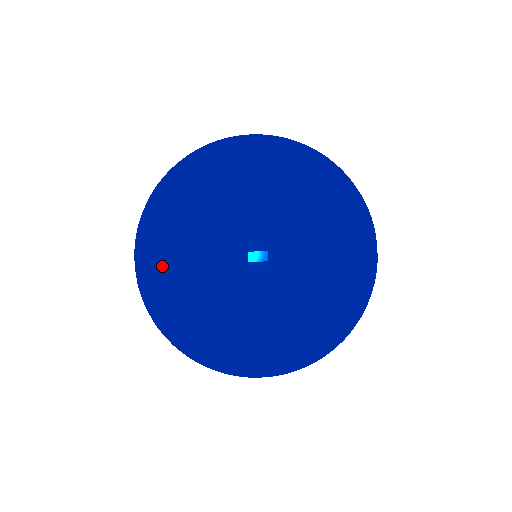
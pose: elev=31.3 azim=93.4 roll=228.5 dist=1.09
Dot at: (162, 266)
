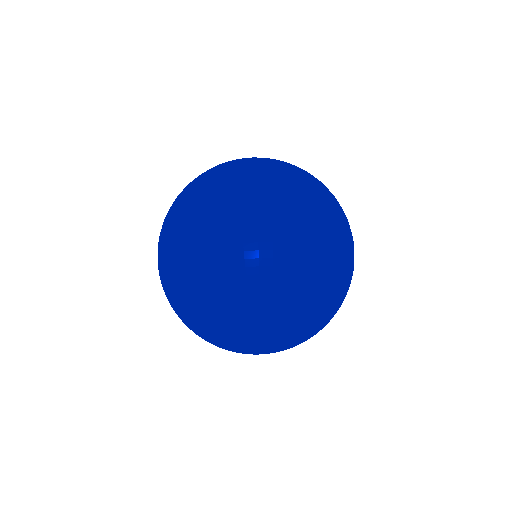
Dot at: (179, 208)
